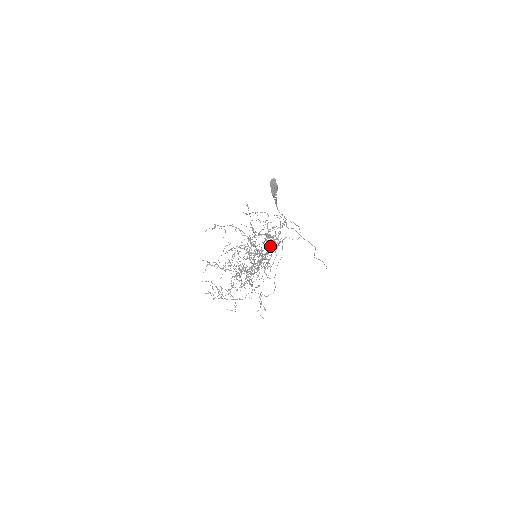
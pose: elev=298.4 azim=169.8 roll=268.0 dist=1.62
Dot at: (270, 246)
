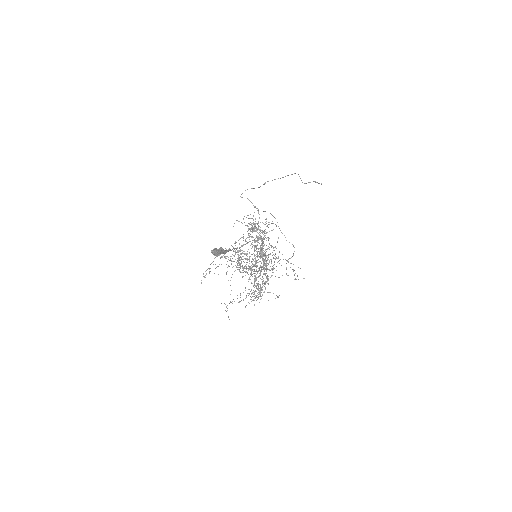
Dot at: (259, 248)
